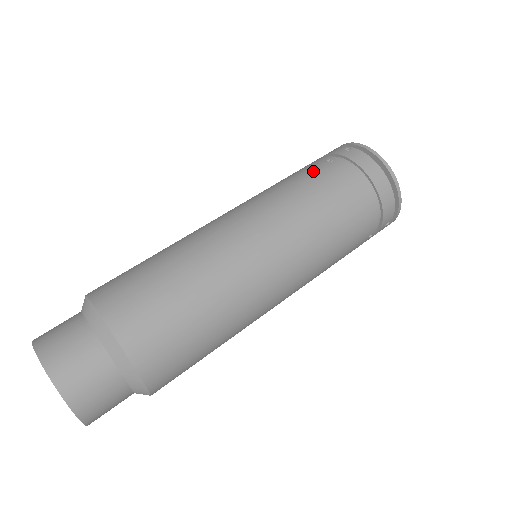
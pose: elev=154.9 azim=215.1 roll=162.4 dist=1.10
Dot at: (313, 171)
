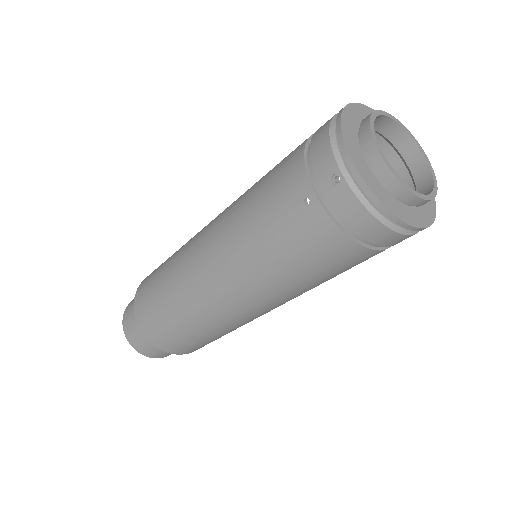
Dot at: (284, 221)
